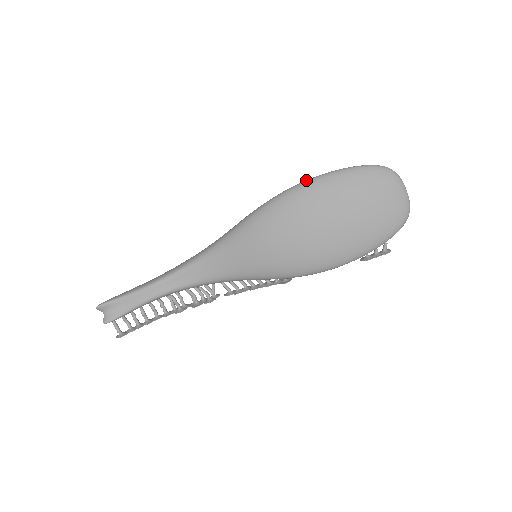
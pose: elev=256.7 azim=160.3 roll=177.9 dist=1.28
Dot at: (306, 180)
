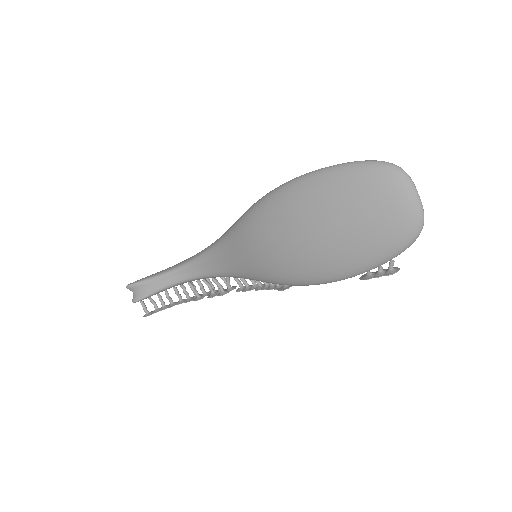
Dot at: (296, 177)
